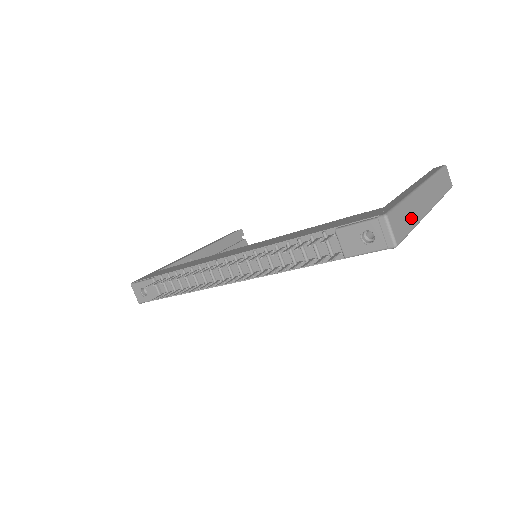
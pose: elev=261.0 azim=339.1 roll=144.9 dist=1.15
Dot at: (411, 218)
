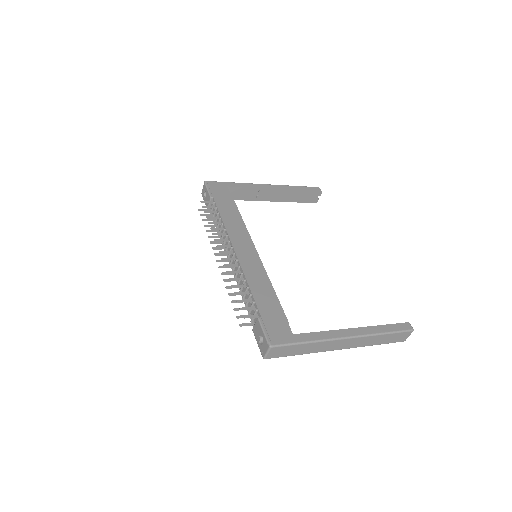
Dot at: (303, 351)
